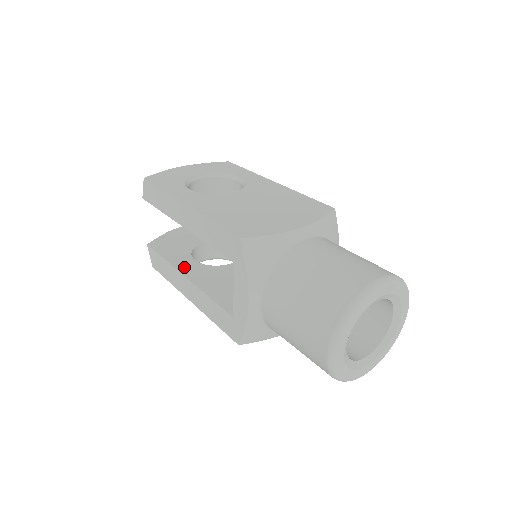
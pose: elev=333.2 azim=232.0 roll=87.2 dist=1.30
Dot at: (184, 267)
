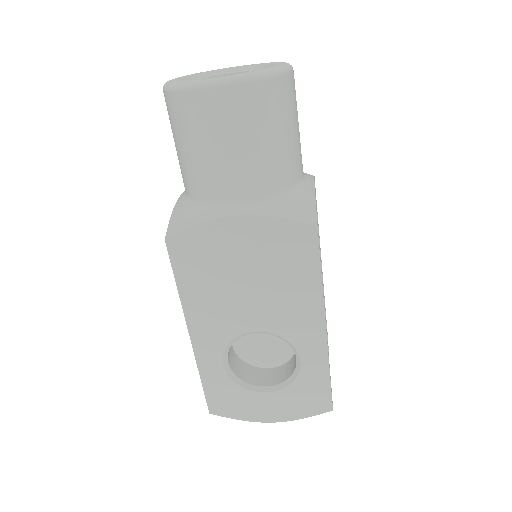
Dot at: occluded
